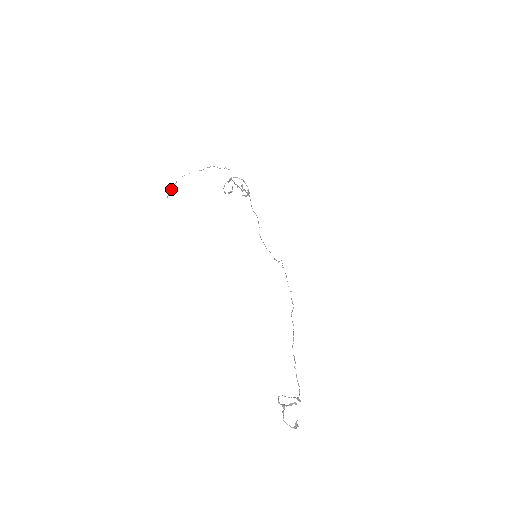
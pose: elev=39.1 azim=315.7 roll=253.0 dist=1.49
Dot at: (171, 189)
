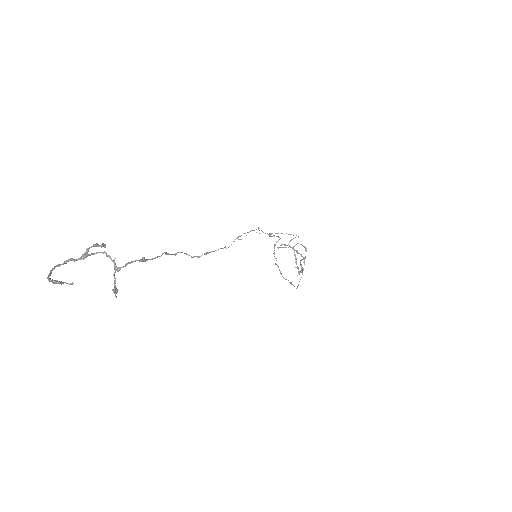
Dot at: occluded
